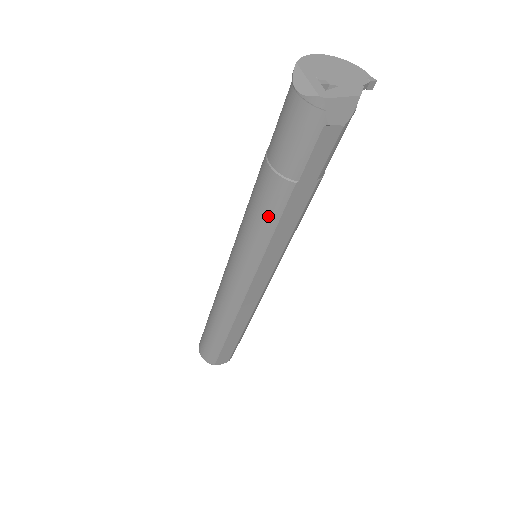
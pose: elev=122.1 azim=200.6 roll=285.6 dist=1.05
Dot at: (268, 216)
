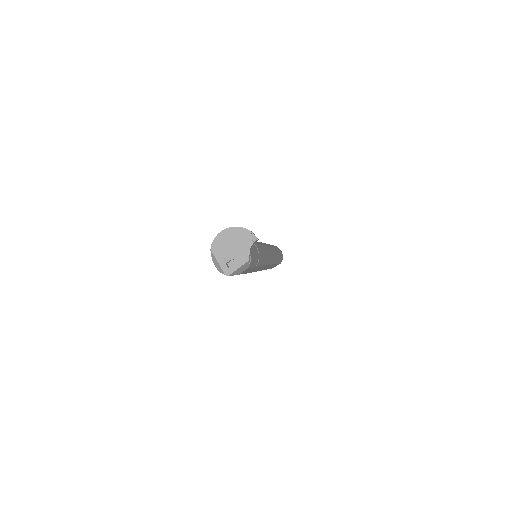
Dot at: occluded
